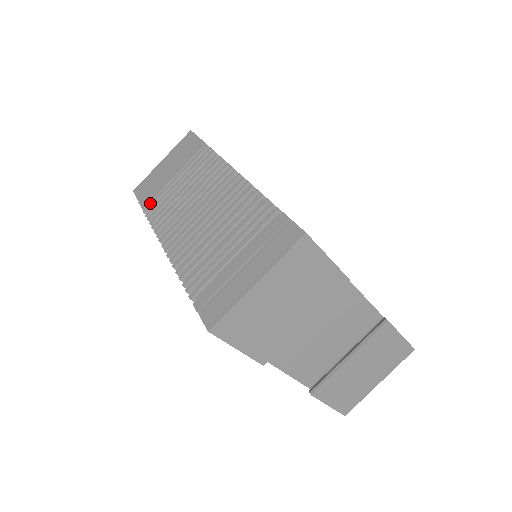
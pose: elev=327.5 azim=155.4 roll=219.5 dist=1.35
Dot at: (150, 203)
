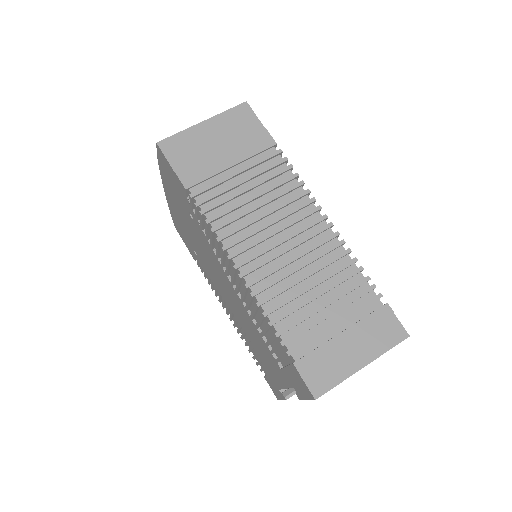
Dot at: (200, 188)
